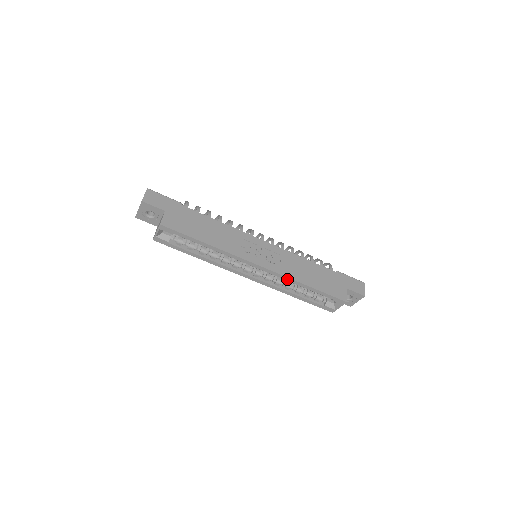
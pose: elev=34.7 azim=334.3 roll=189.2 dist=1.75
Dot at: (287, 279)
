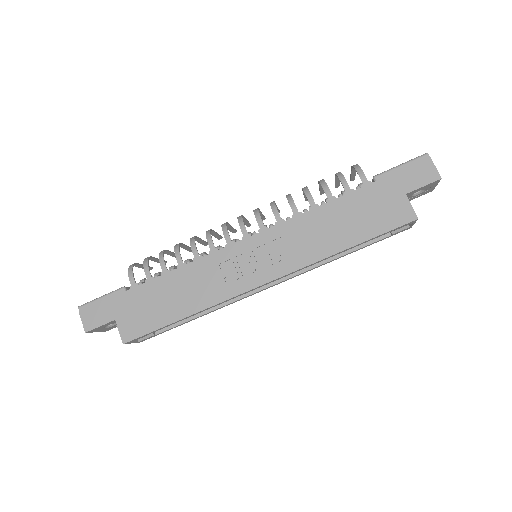
Dot at: (312, 264)
